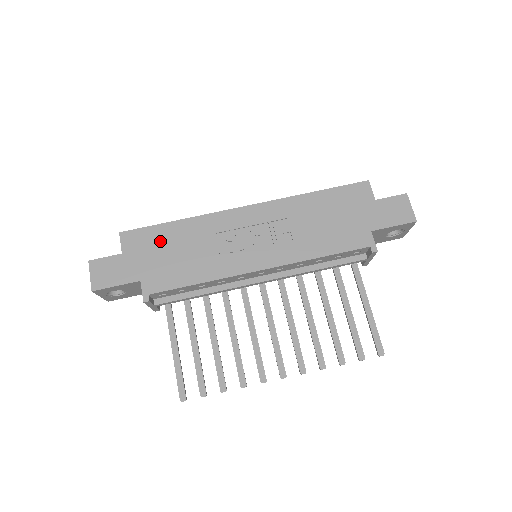
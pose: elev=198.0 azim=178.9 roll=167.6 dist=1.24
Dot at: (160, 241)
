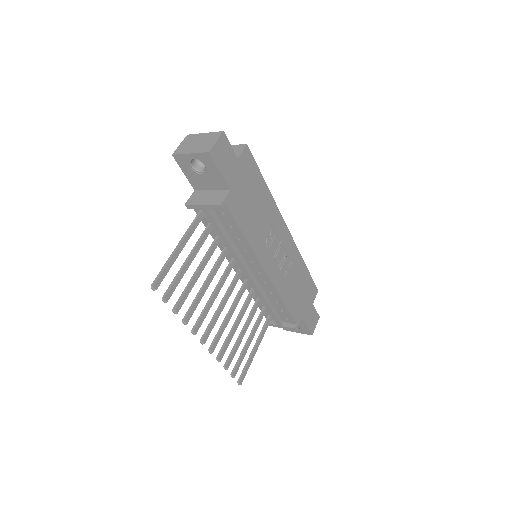
Dot at: (254, 184)
